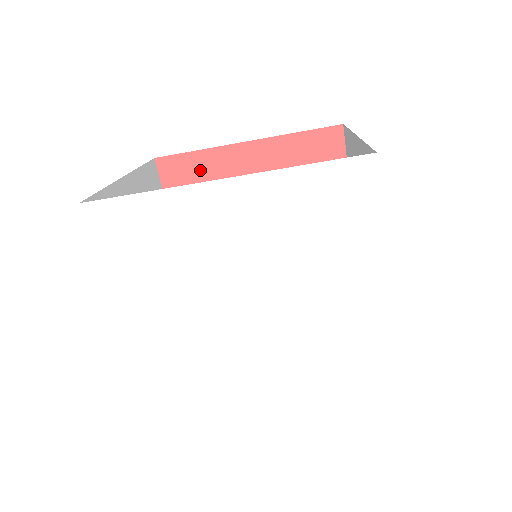
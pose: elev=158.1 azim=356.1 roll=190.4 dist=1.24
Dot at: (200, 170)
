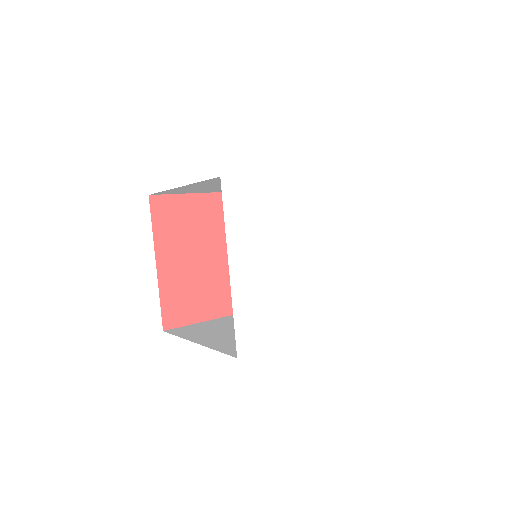
Dot at: (181, 209)
